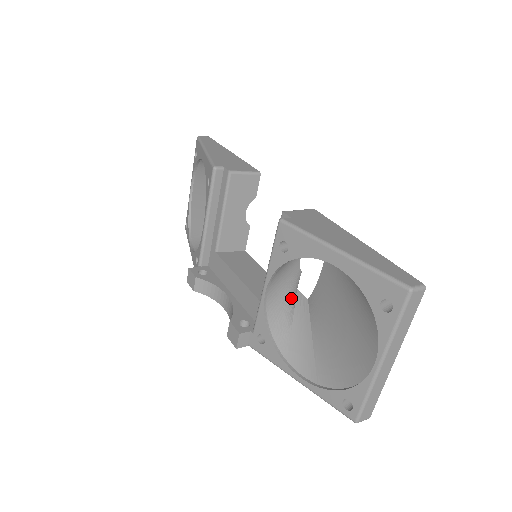
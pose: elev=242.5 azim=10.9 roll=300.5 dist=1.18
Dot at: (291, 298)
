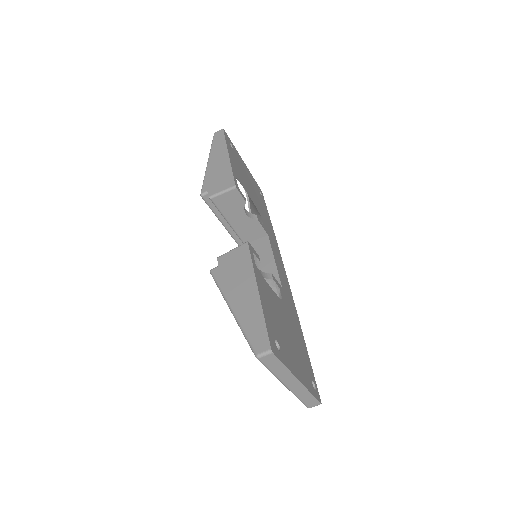
Dot at: occluded
